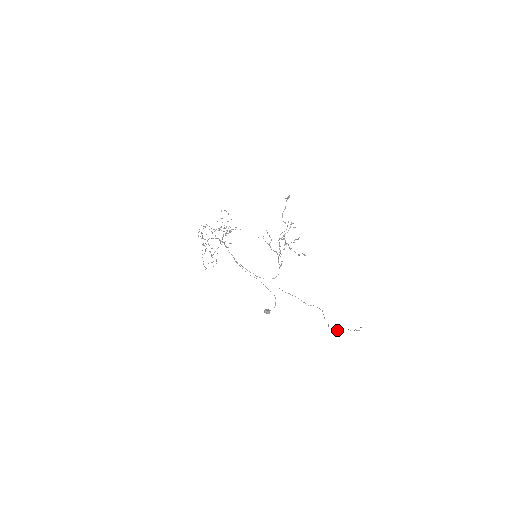
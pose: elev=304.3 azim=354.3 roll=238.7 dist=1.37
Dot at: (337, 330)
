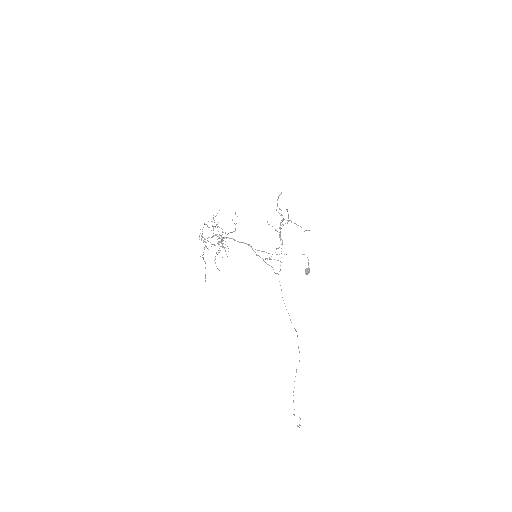
Dot at: (293, 414)
